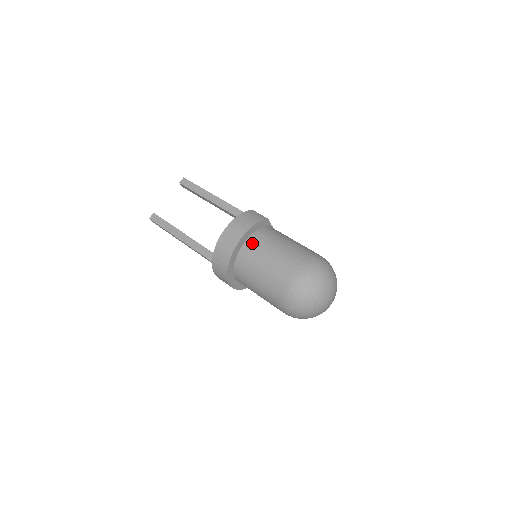
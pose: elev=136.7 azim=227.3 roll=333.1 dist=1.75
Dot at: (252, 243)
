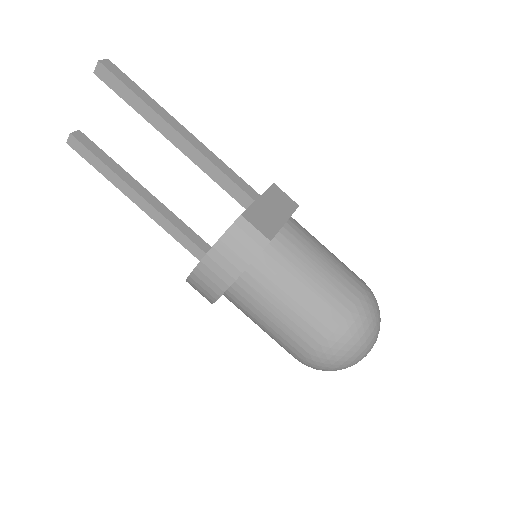
Dot at: (245, 289)
